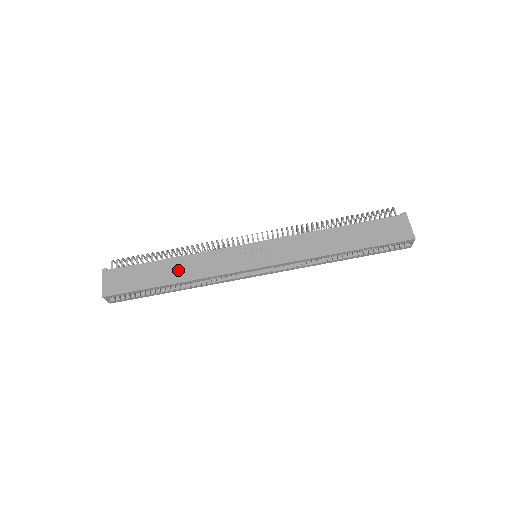
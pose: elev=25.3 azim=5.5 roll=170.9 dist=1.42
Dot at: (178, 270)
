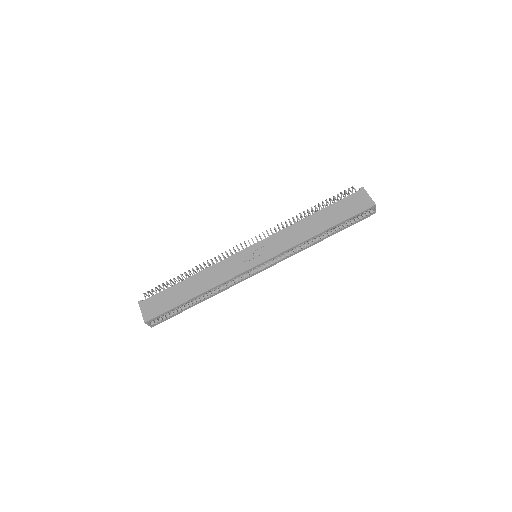
Dot at: (198, 284)
